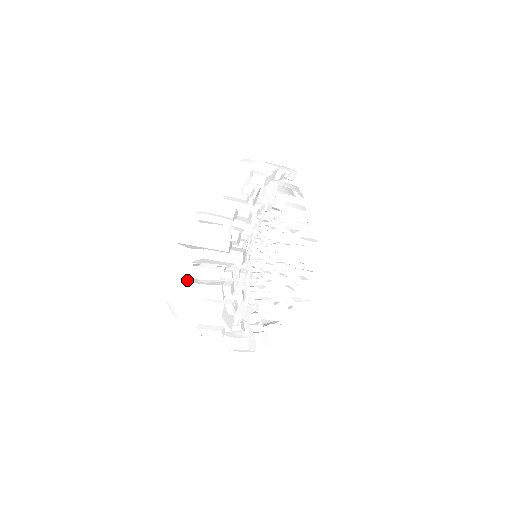
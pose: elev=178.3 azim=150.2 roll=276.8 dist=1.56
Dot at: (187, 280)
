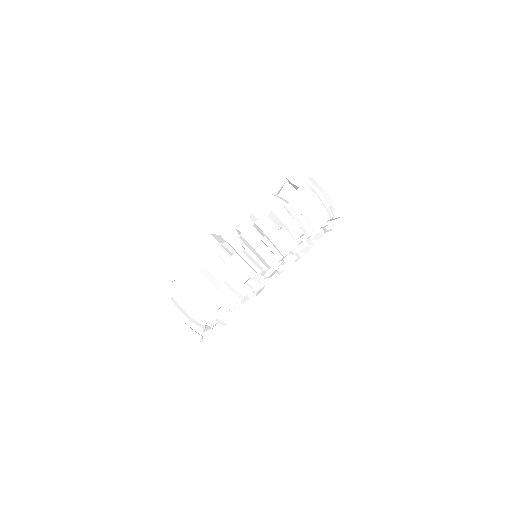
Dot at: (179, 301)
